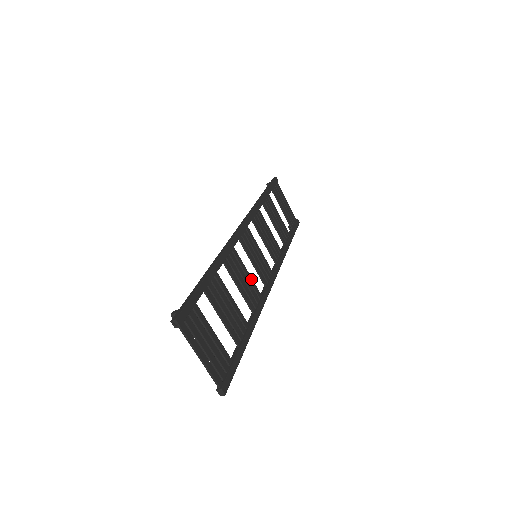
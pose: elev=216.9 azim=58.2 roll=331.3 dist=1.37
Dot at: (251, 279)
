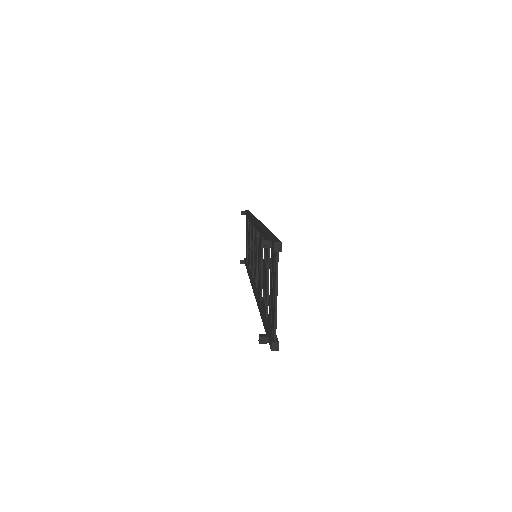
Dot at: occluded
